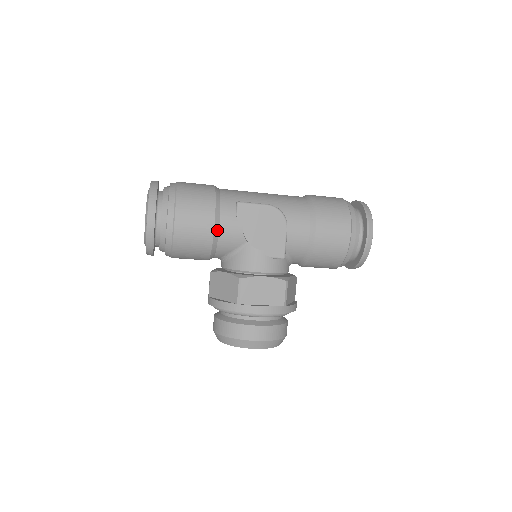
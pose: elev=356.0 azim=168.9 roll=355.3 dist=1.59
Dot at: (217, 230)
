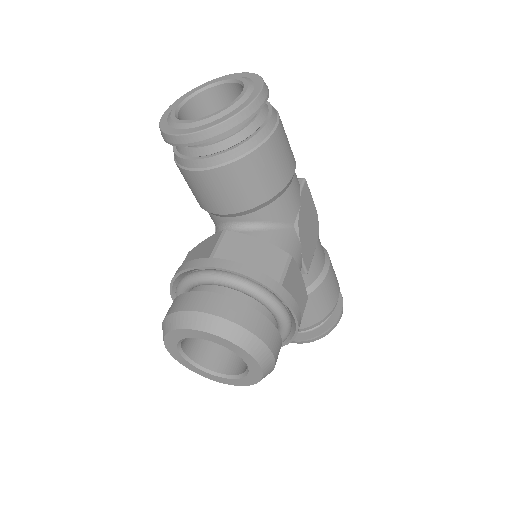
Dot at: (289, 184)
